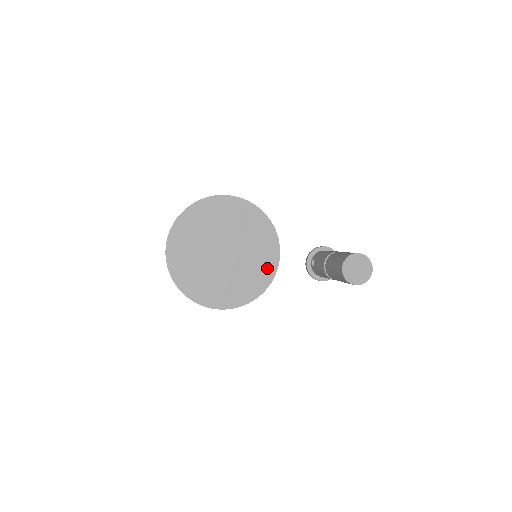
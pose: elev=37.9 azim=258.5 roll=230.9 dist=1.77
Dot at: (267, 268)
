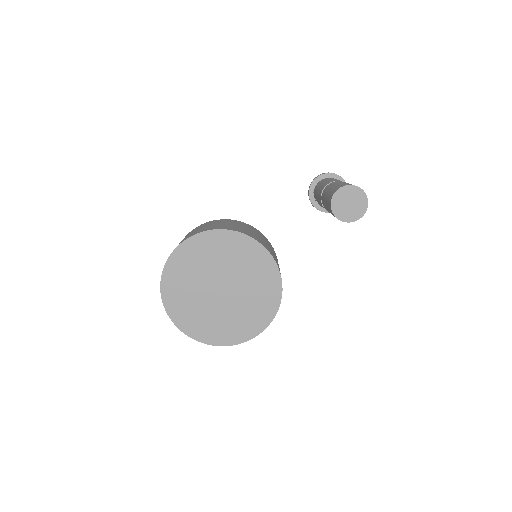
Dot at: (268, 272)
